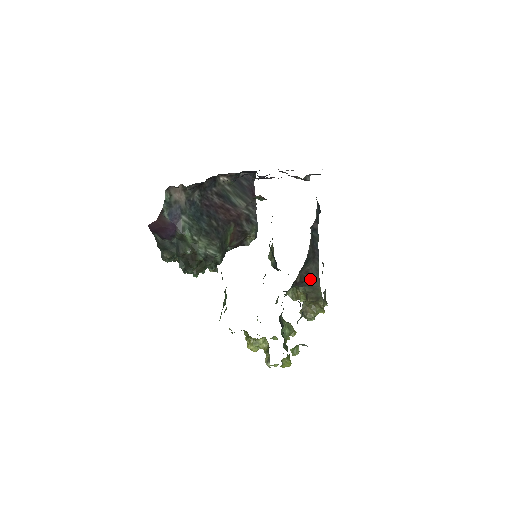
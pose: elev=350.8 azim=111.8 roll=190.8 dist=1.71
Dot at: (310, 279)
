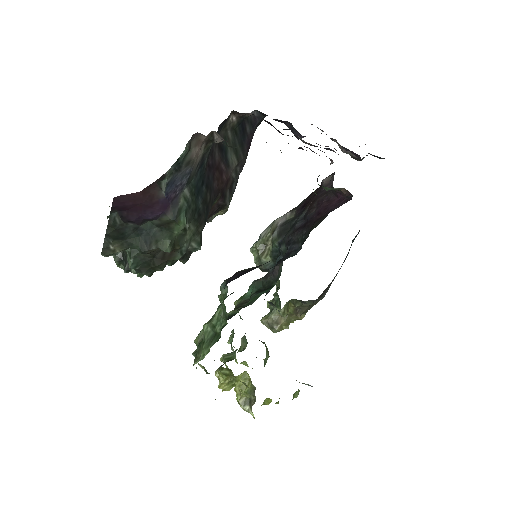
Dot at: (322, 295)
